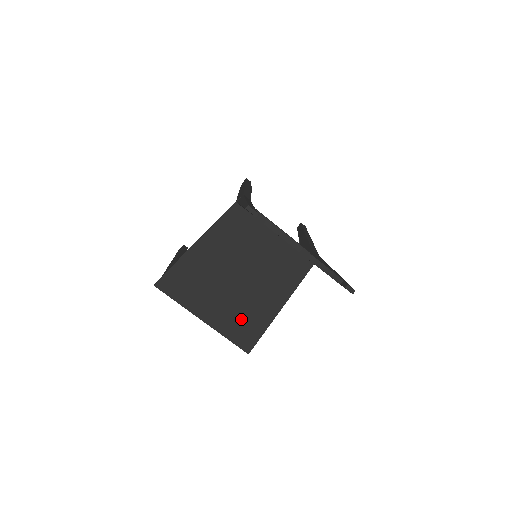
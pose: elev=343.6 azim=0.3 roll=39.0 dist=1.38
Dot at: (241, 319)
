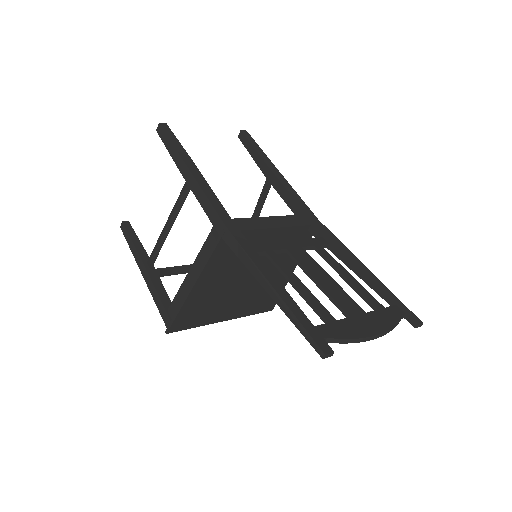
Dot at: (258, 299)
